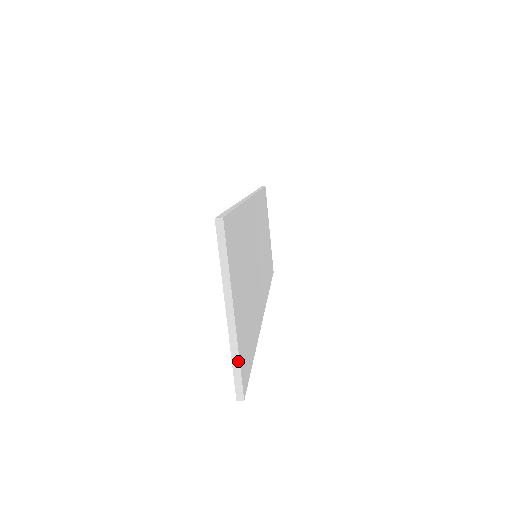
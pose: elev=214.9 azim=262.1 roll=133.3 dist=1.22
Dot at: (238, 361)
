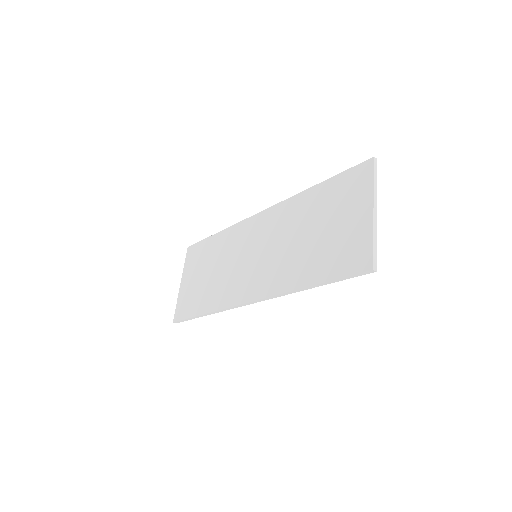
Dot at: (376, 243)
